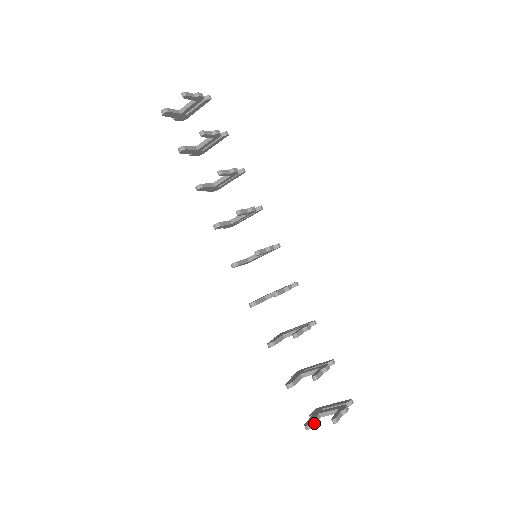
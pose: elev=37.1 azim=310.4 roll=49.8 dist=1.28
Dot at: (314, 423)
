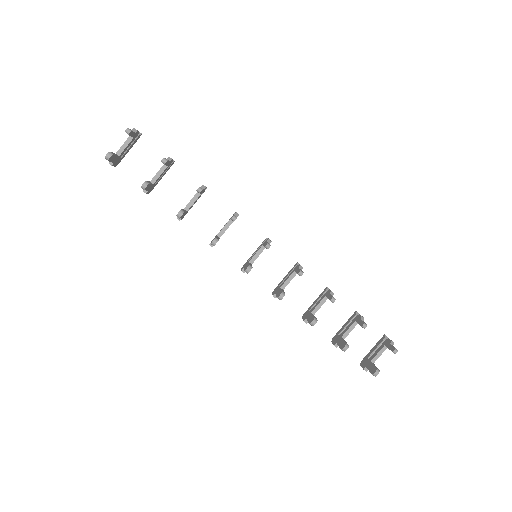
Dot at: (377, 368)
